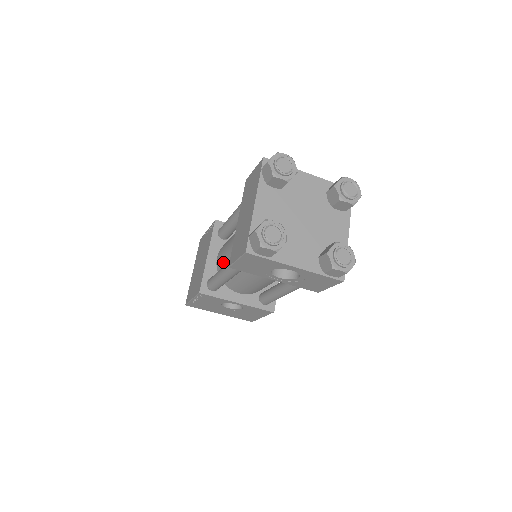
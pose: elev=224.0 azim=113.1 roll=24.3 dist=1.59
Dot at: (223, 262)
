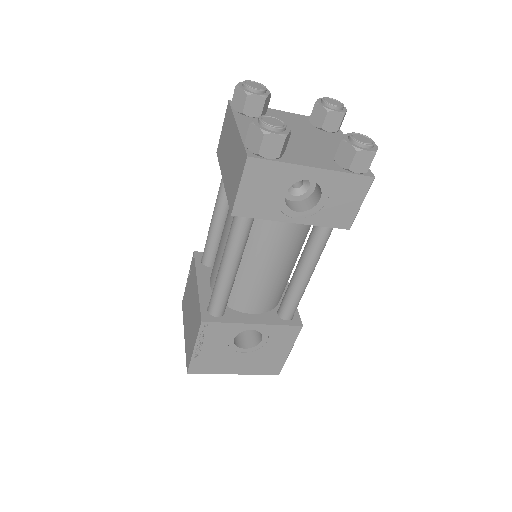
Dot at: occluded
